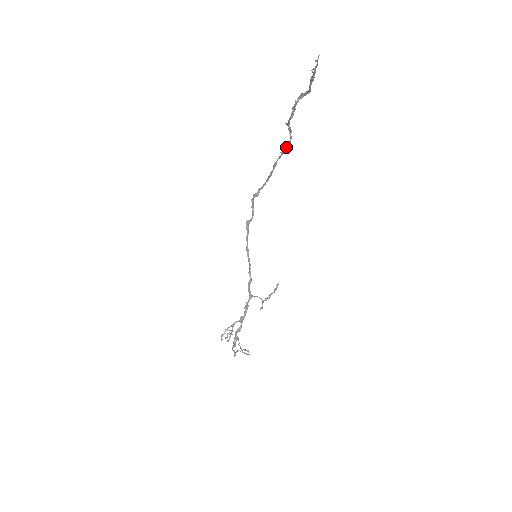
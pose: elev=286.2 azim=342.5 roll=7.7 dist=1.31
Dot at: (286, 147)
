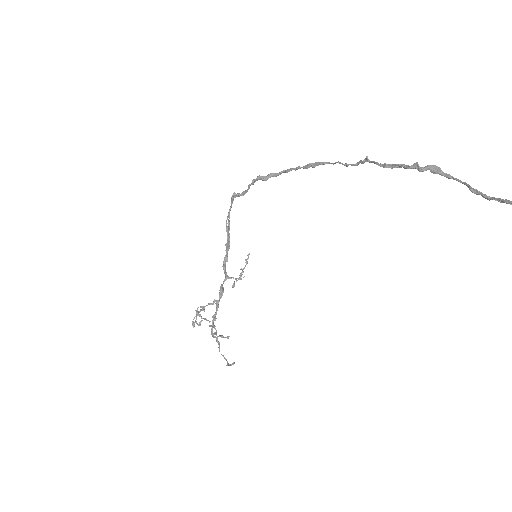
Dot at: (345, 165)
